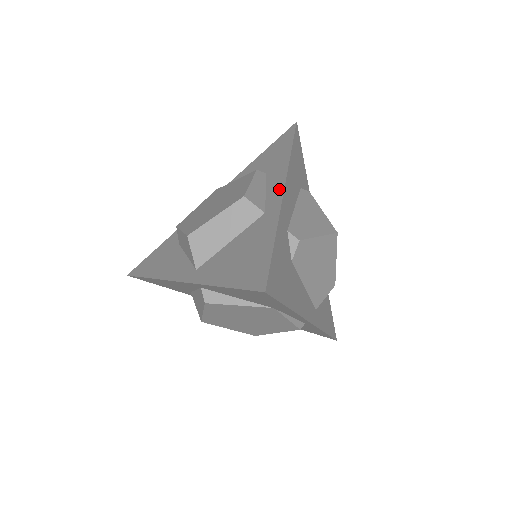
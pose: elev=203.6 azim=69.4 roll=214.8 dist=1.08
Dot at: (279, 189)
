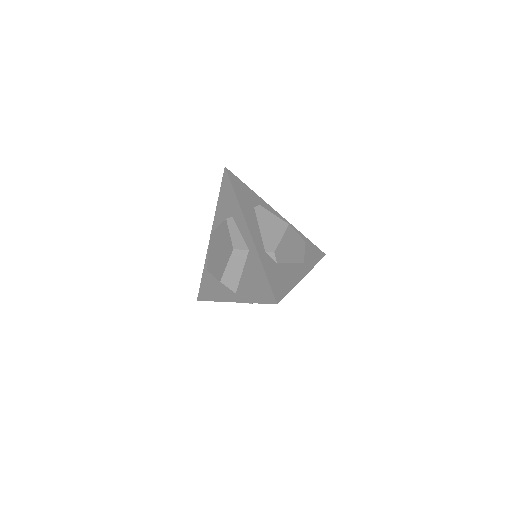
Dot at: (247, 231)
